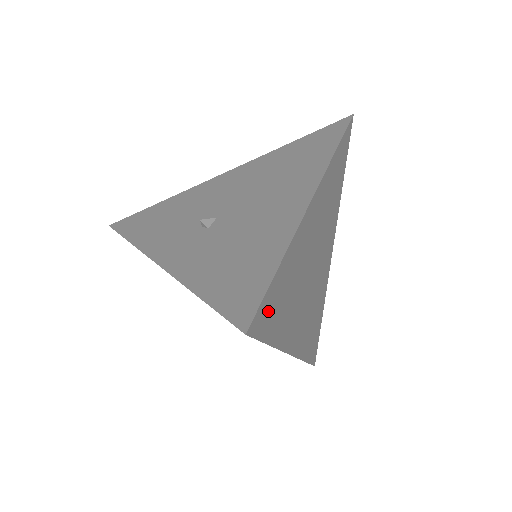
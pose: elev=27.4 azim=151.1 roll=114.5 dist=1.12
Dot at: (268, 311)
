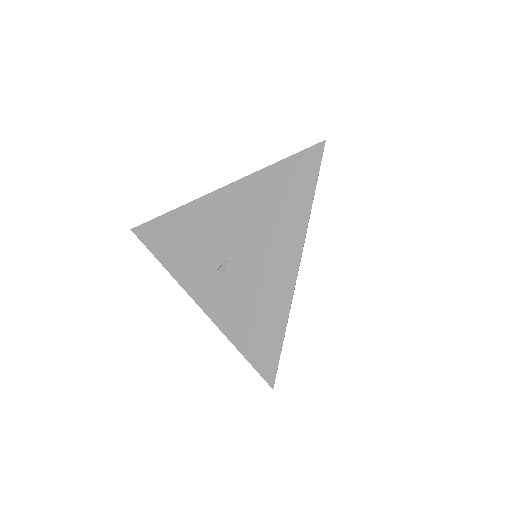
Dot at: occluded
